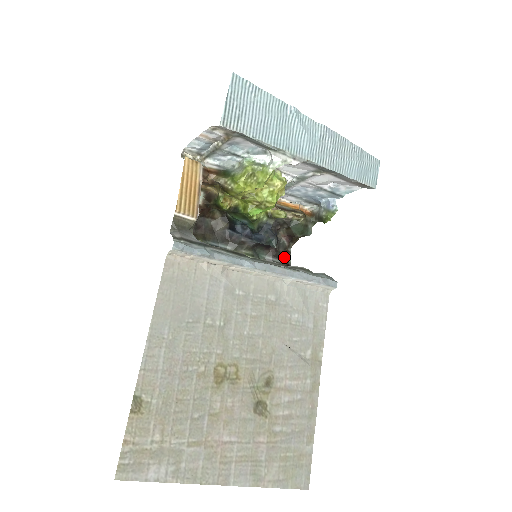
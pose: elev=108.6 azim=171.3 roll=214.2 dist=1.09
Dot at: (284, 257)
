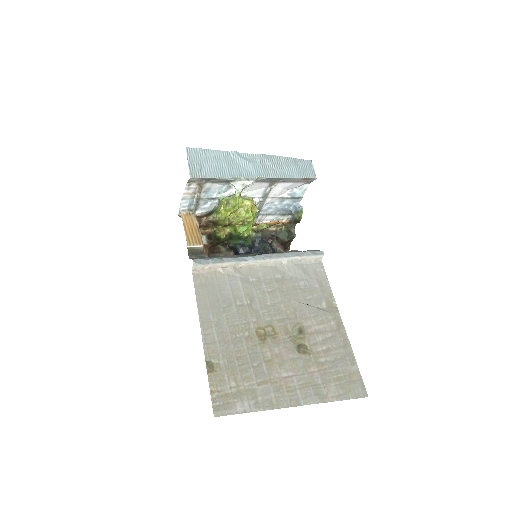
Dot at: occluded
